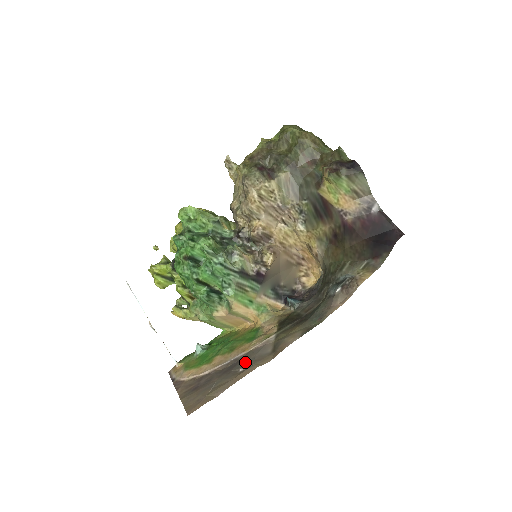
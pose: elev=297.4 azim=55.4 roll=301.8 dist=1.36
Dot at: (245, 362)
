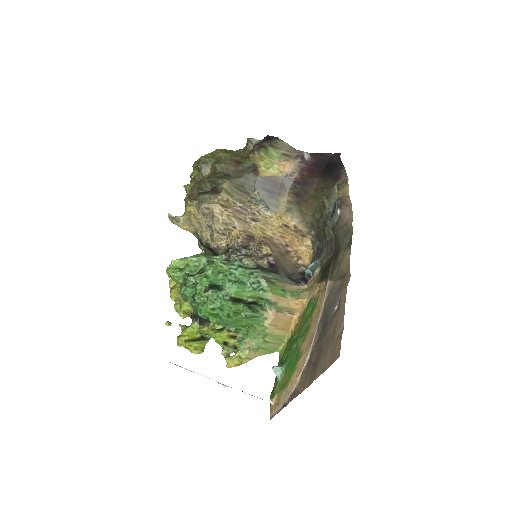
Dot at: (332, 305)
